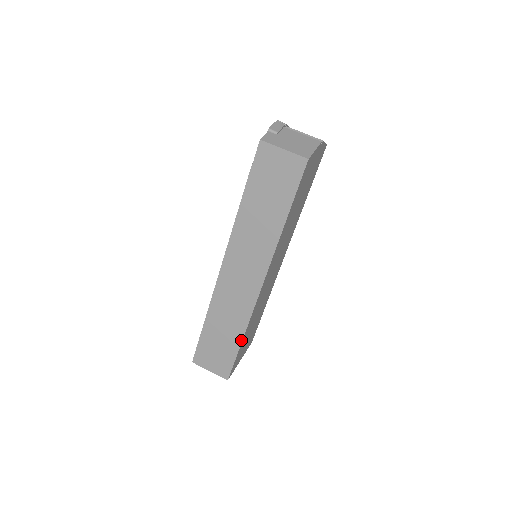
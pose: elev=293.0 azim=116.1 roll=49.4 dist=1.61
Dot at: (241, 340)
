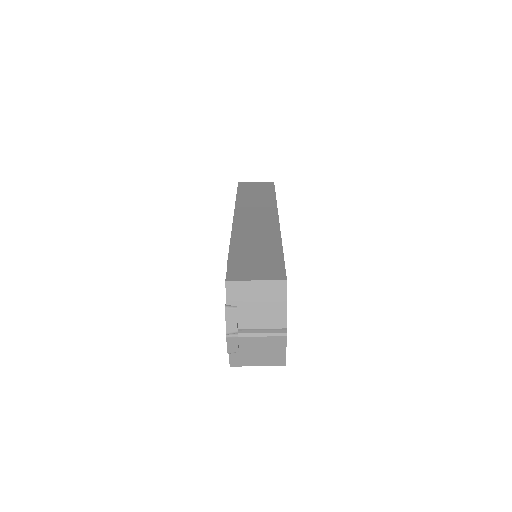
Dot at: occluded
